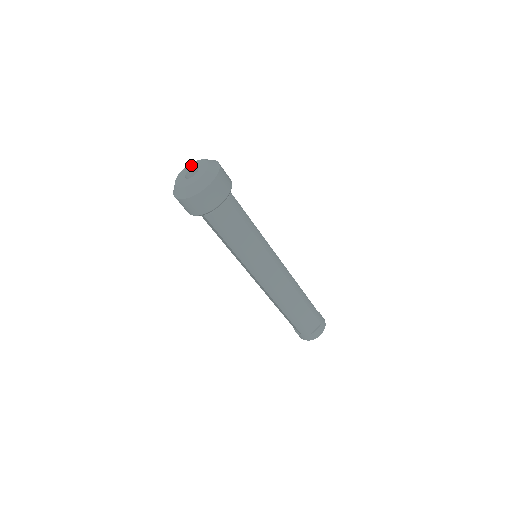
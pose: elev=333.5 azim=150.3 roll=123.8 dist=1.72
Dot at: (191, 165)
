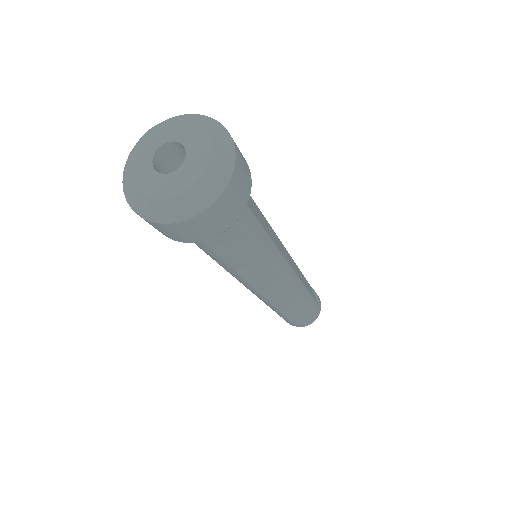
Dot at: (175, 126)
